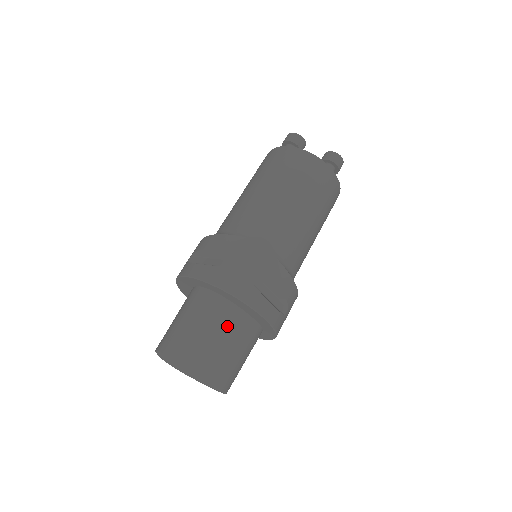
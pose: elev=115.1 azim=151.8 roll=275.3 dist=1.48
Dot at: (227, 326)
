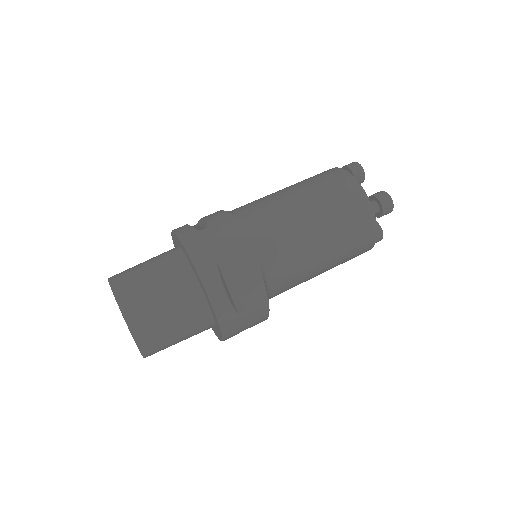
Dot at: (175, 288)
